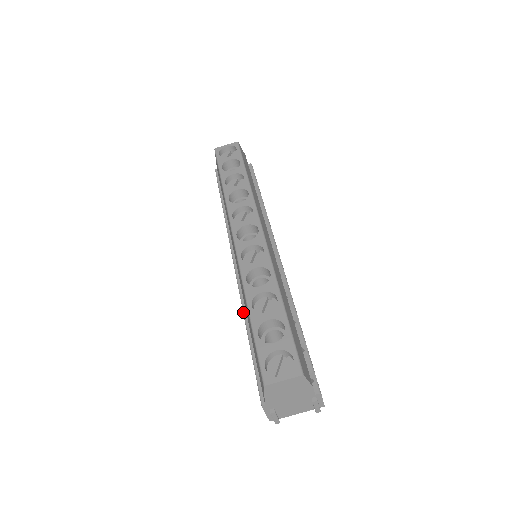
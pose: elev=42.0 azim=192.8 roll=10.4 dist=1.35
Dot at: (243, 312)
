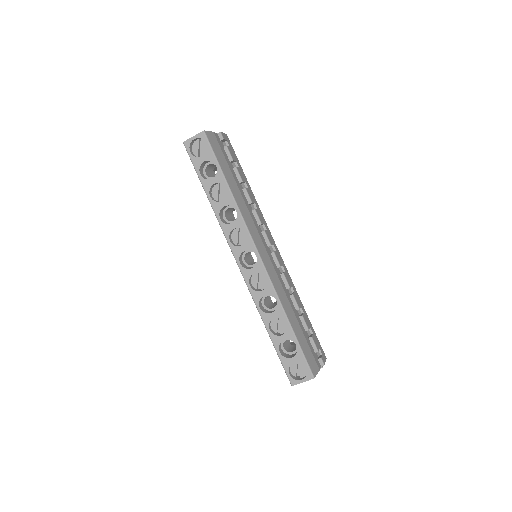
Dot at: occluded
